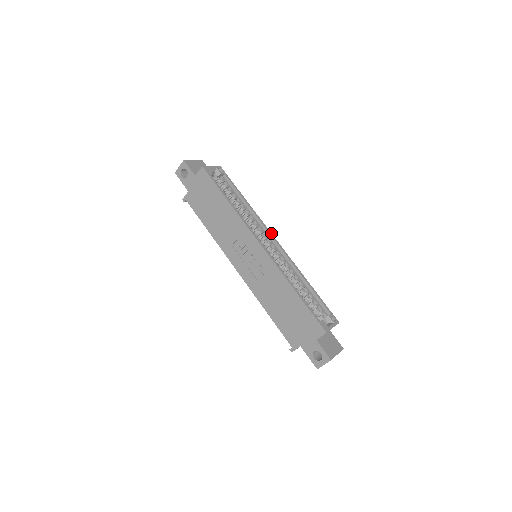
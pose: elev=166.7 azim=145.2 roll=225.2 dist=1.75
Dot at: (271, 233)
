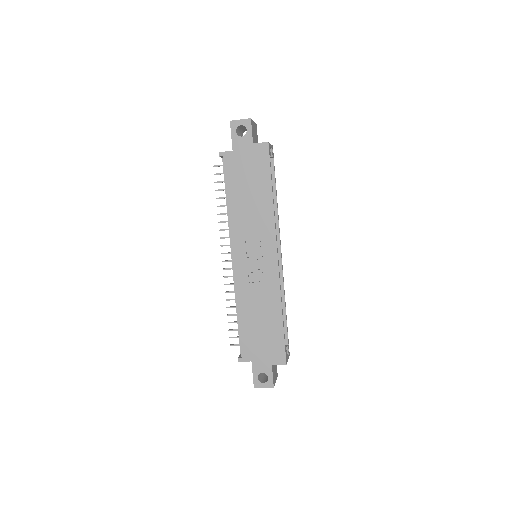
Dot at: occluded
